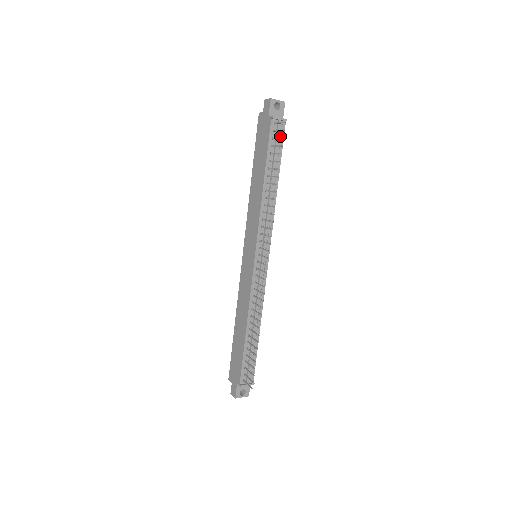
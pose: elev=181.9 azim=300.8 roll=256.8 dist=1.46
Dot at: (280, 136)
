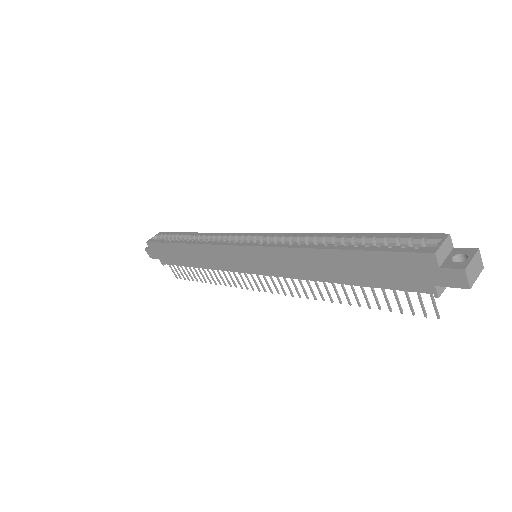
Dot at: occluded
